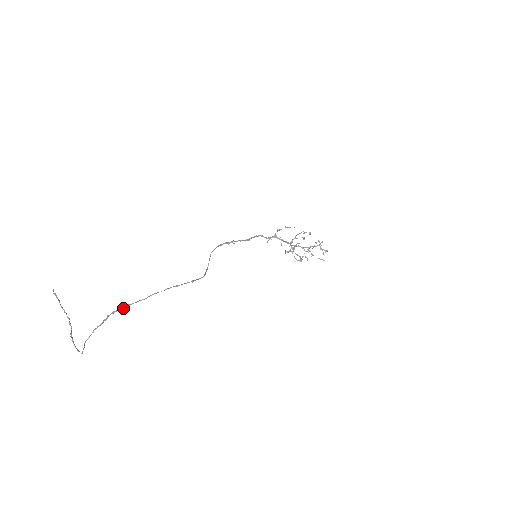
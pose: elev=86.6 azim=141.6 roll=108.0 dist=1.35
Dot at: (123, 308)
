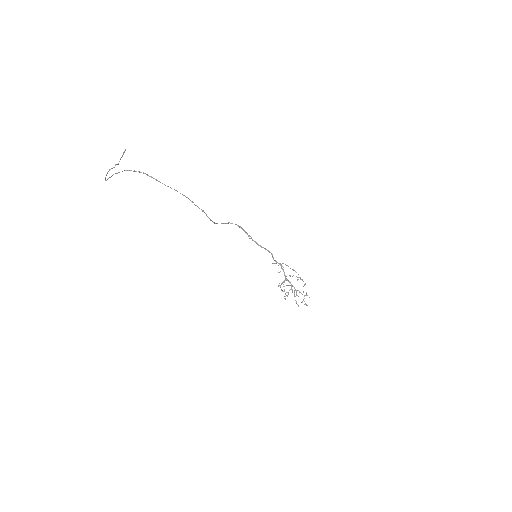
Dot at: (151, 177)
